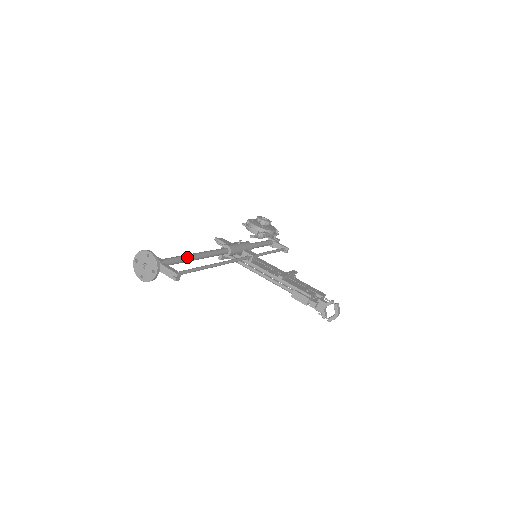
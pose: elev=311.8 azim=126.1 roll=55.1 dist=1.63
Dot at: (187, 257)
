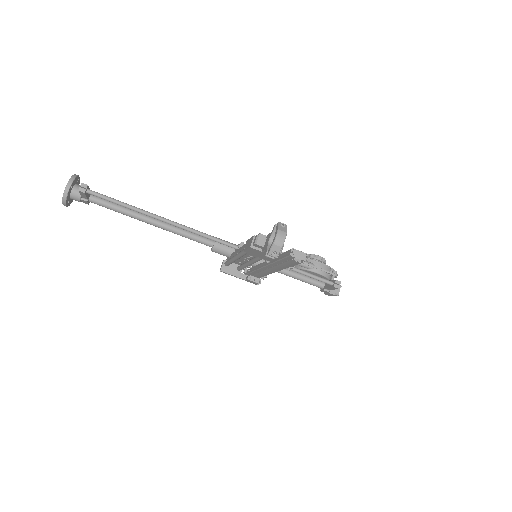
Dot at: occluded
